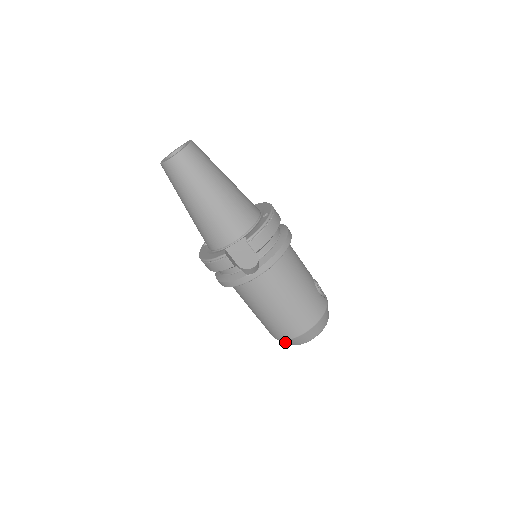
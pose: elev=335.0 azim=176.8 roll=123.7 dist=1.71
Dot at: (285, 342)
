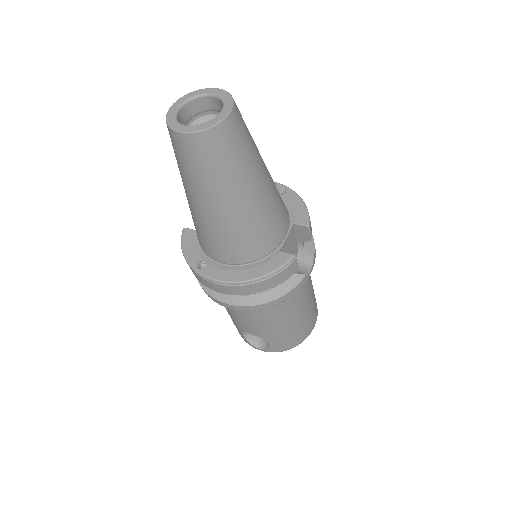
Dot at: occluded
